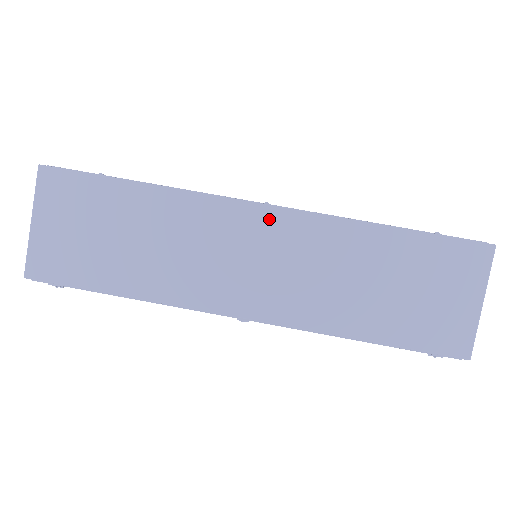
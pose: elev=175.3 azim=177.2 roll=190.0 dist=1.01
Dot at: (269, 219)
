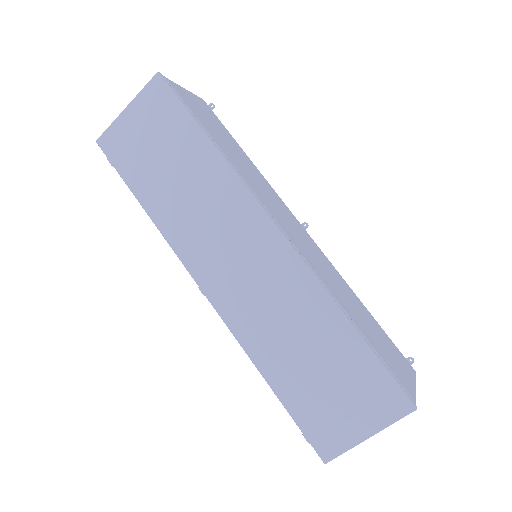
Dot at: (272, 241)
